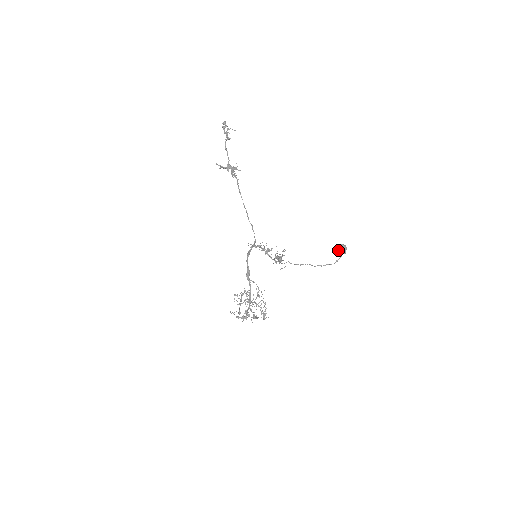
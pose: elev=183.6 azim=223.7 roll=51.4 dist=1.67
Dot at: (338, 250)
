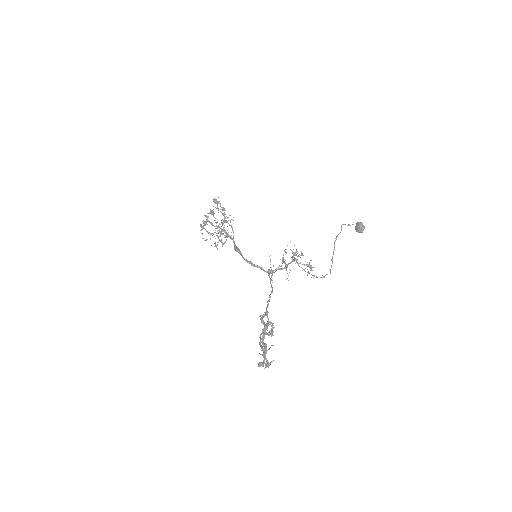
Dot at: (358, 232)
